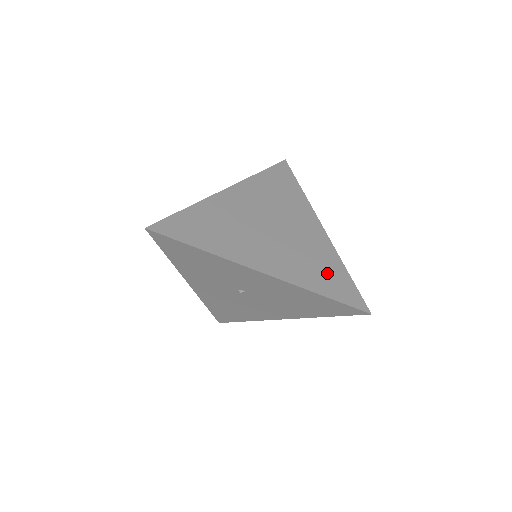
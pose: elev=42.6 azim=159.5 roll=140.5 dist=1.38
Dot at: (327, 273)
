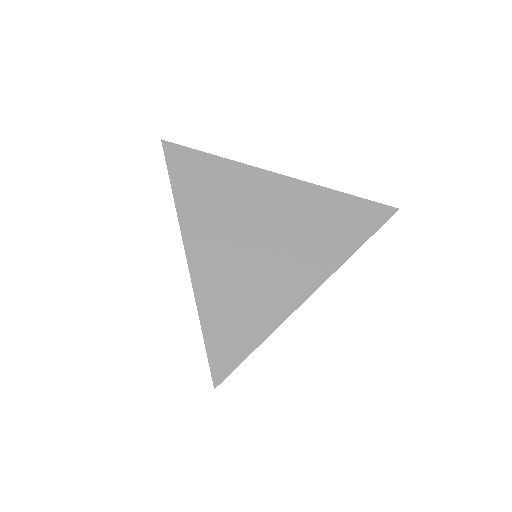
Dot at: (339, 218)
